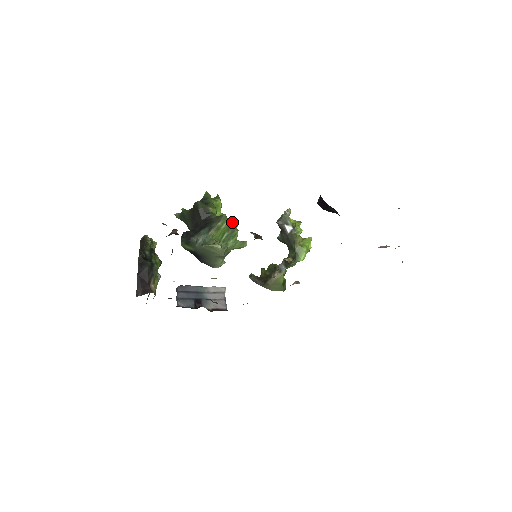
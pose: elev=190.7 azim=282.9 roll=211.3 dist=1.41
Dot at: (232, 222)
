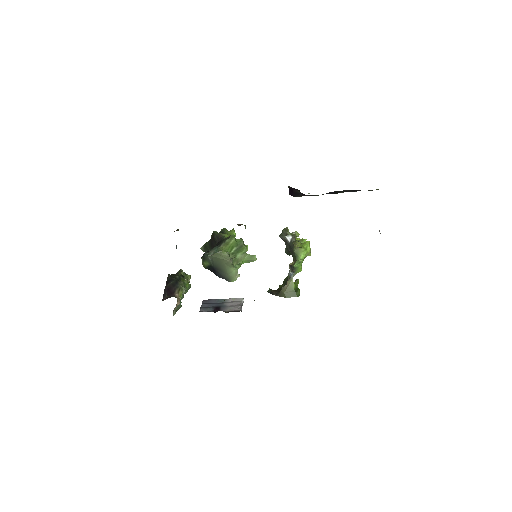
Dot at: (240, 240)
